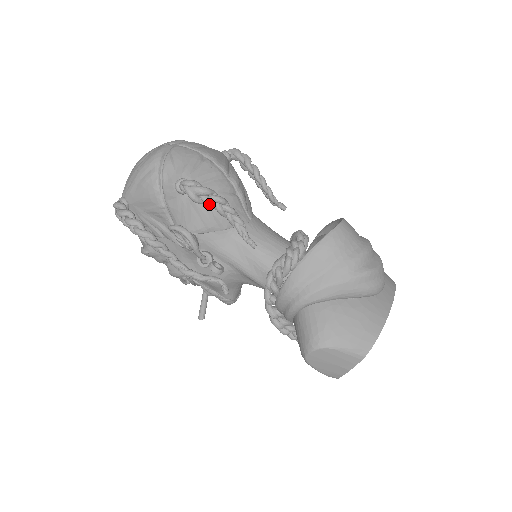
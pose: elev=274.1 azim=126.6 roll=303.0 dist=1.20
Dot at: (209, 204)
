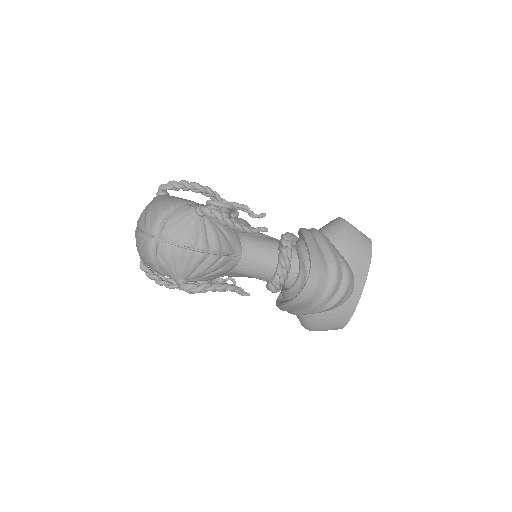
Dot at: occluded
